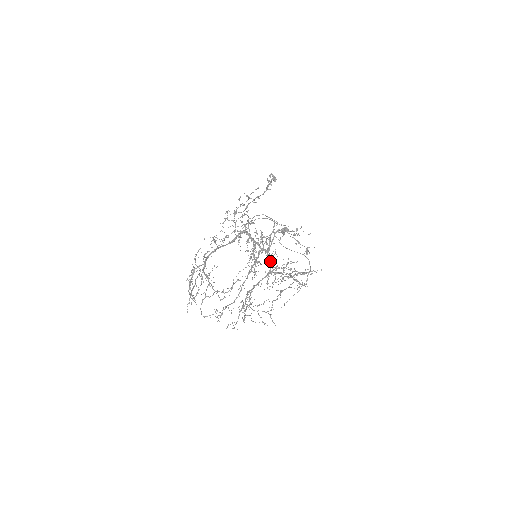
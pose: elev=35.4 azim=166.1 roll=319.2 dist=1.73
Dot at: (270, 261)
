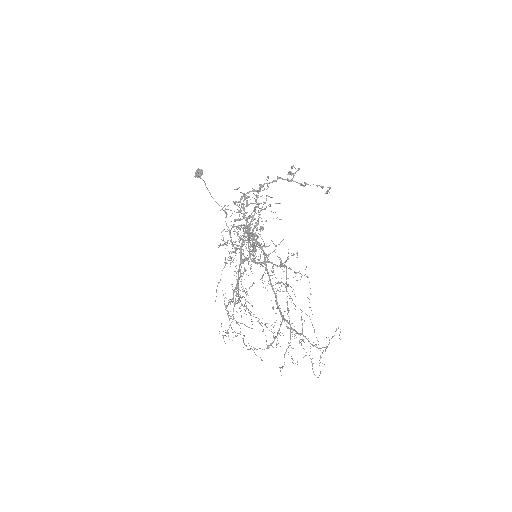
Dot at: occluded
